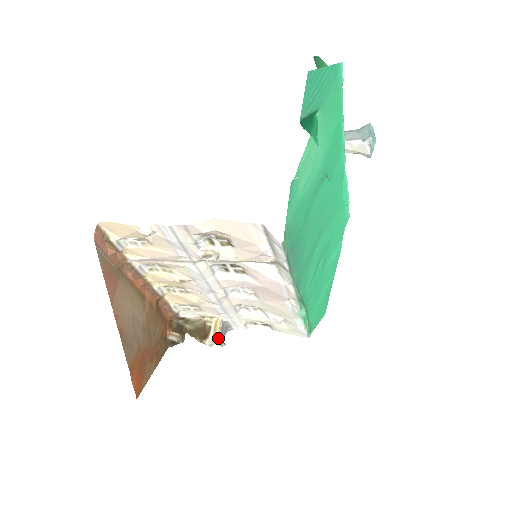
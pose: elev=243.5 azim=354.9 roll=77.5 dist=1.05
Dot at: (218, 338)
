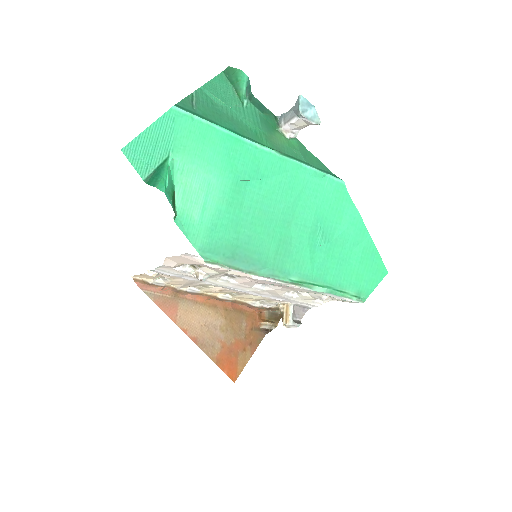
Dot at: (290, 321)
